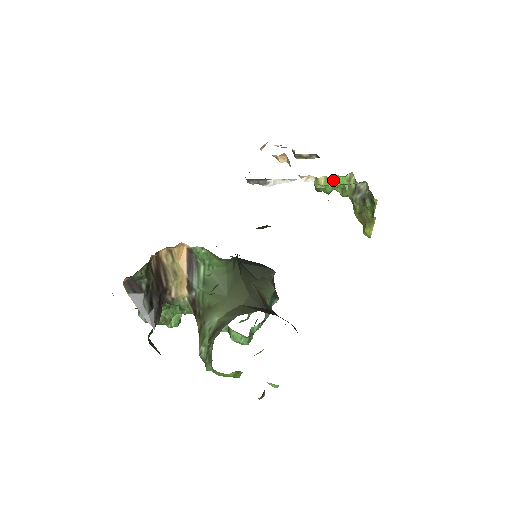
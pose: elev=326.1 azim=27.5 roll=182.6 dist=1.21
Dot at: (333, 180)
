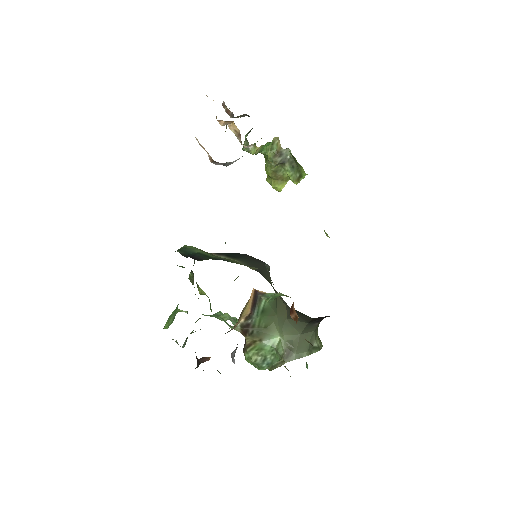
Dot at: (265, 146)
